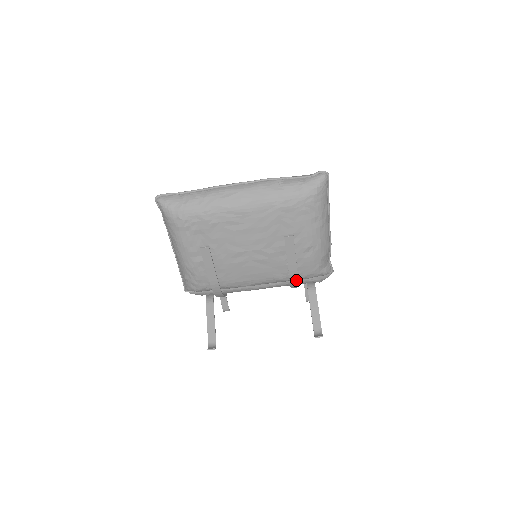
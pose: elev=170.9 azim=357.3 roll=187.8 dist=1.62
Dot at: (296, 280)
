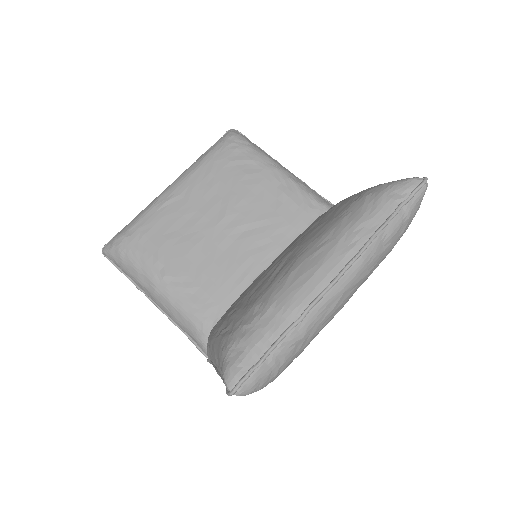
Dot at: occluded
